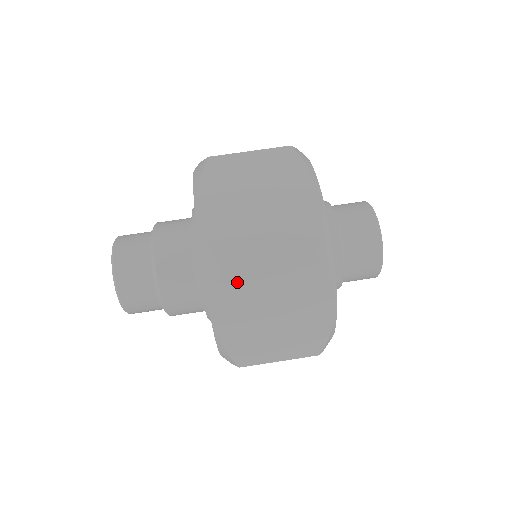
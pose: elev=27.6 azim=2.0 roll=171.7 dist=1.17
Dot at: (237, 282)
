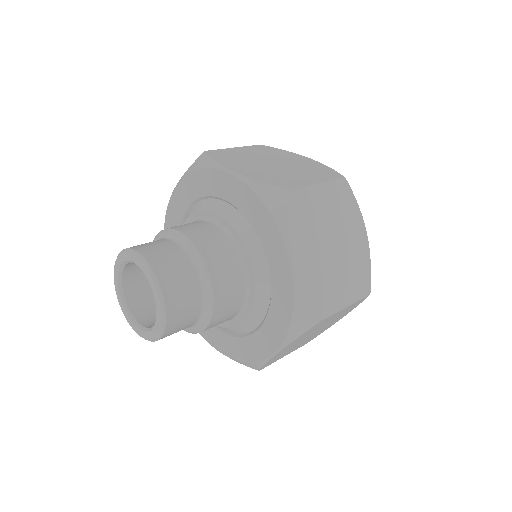
Dot at: (317, 326)
